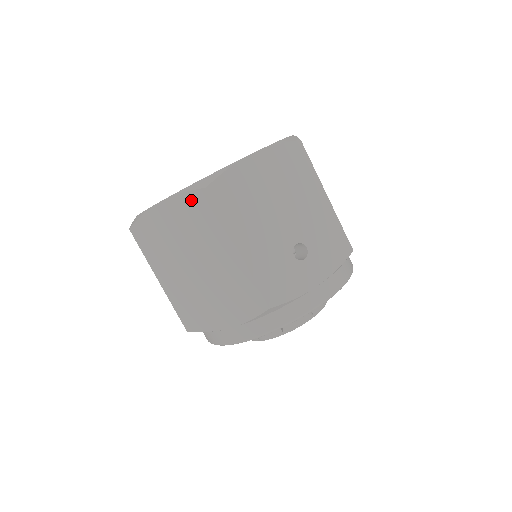
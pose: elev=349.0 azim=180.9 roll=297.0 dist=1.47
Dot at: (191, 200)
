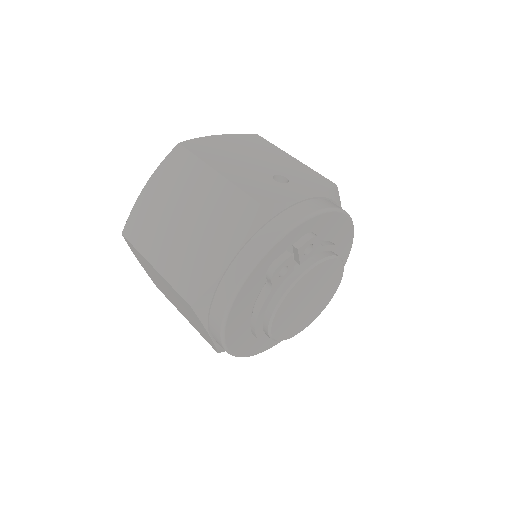
Dot at: (169, 162)
